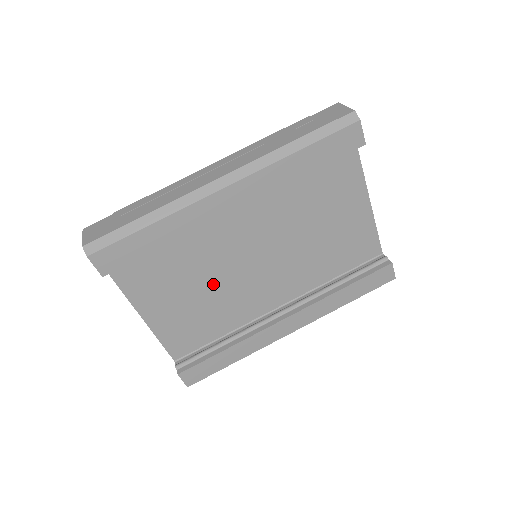
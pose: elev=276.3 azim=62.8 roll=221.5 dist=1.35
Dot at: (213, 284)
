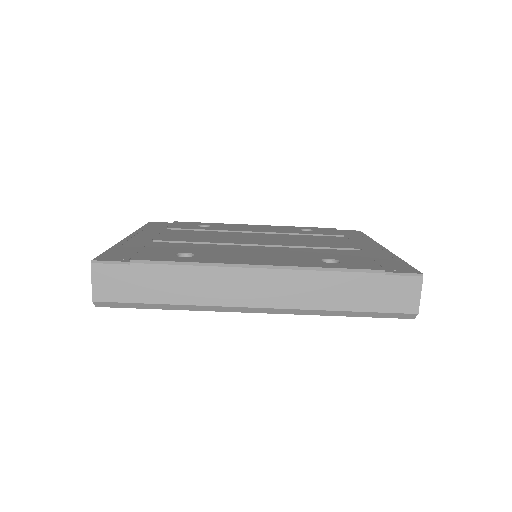
Dot at: occluded
